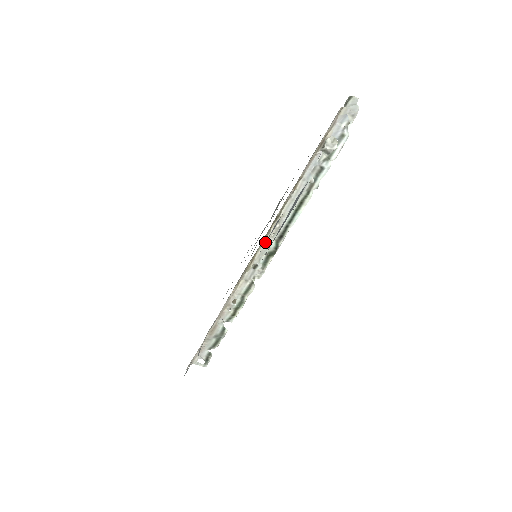
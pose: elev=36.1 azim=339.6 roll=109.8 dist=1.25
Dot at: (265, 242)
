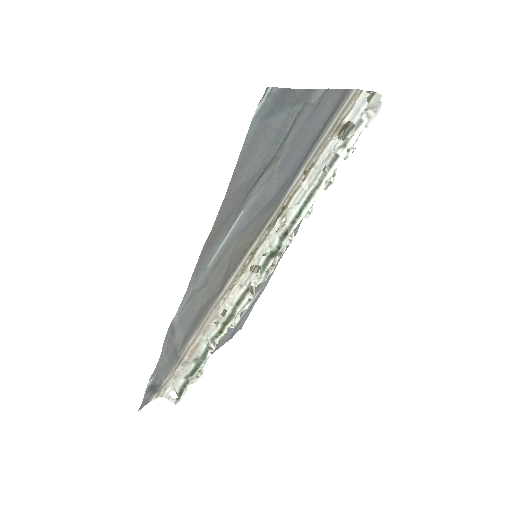
Dot at: (256, 195)
